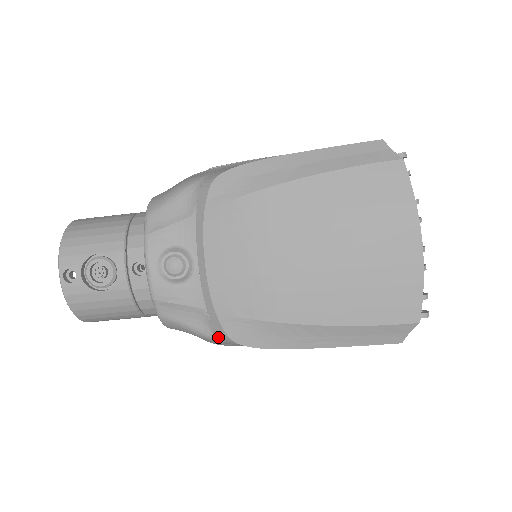
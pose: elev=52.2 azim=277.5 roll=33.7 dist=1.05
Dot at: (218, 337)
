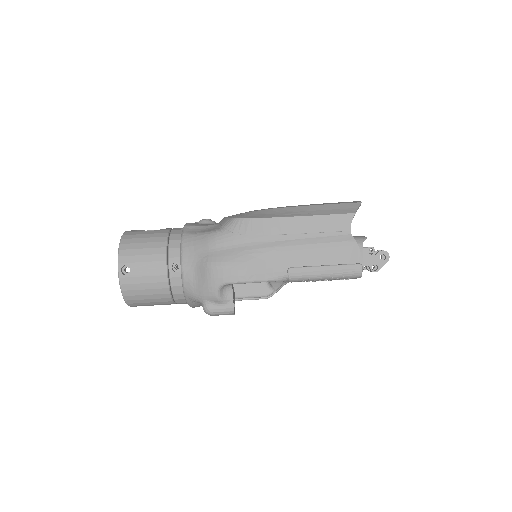
Dot at: (223, 227)
